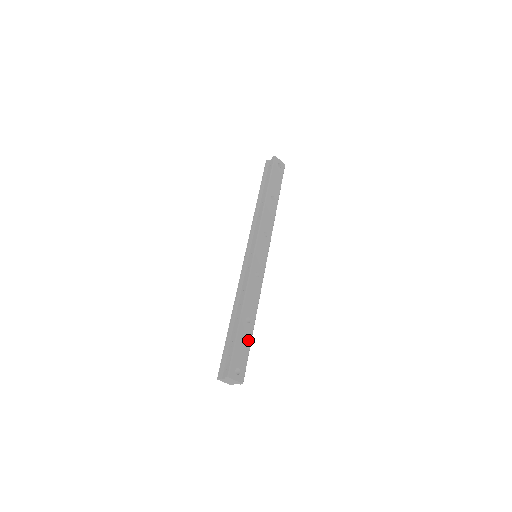
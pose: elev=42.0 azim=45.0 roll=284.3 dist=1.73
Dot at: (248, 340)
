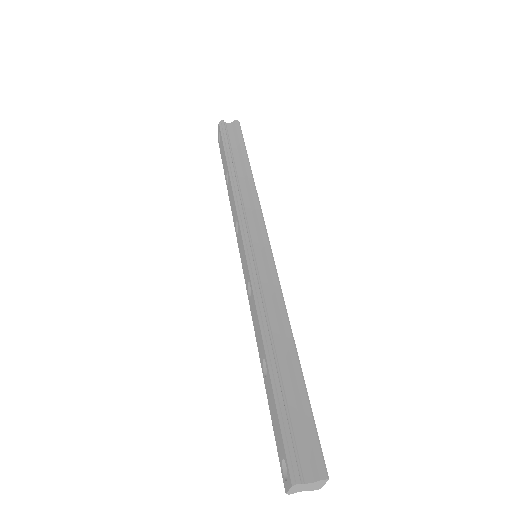
Dot at: occluded
